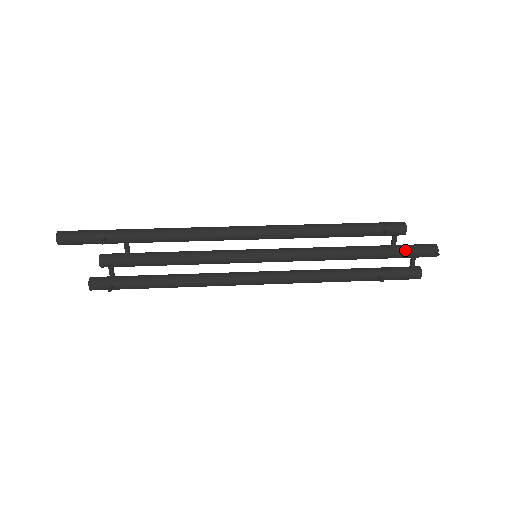
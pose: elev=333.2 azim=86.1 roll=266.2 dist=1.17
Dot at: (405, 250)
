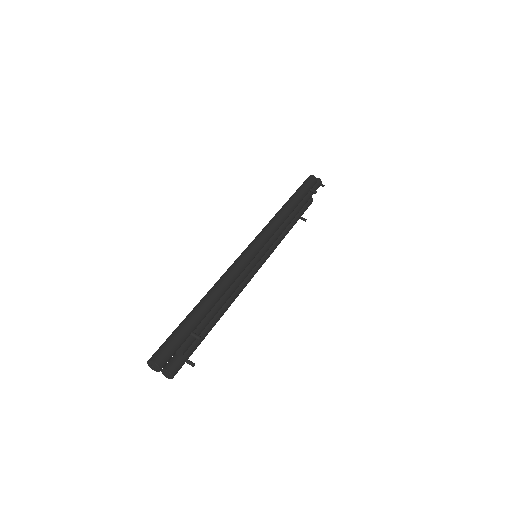
Dot at: (312, 193)
